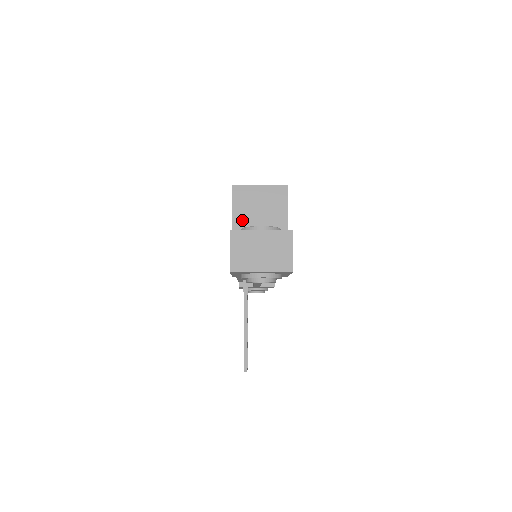
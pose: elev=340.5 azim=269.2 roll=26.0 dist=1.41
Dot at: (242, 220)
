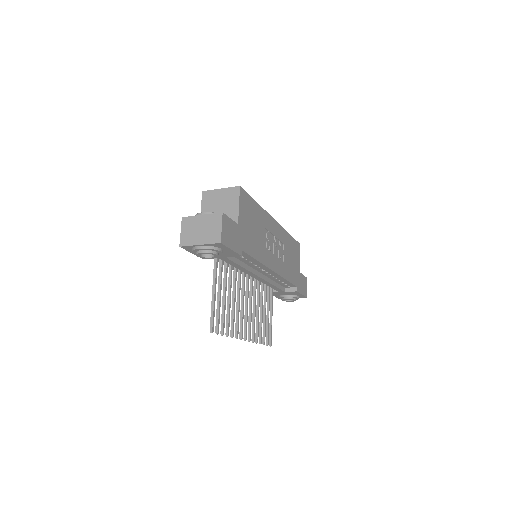
Dot at: occluded
